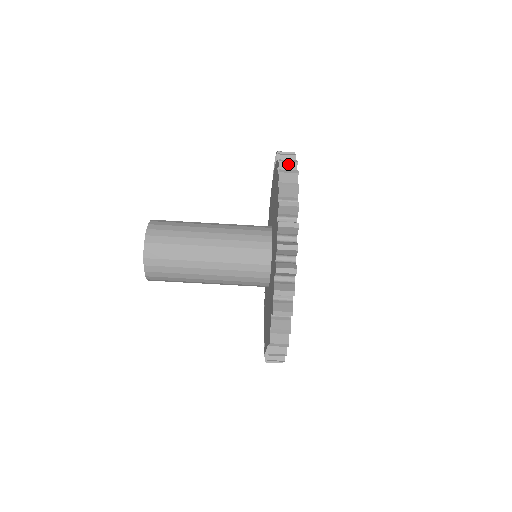
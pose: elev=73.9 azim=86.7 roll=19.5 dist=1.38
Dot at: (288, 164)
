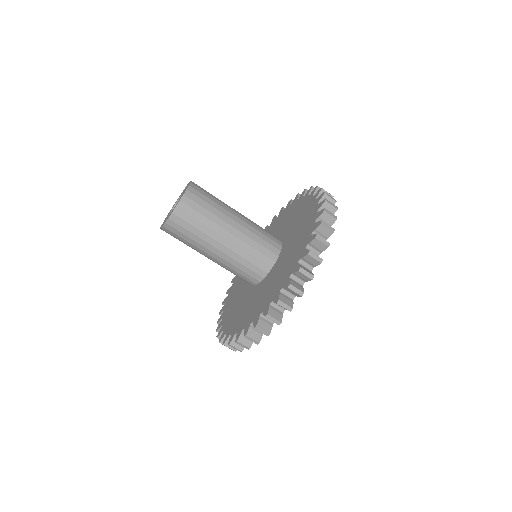
Dot at: (330, 199)
